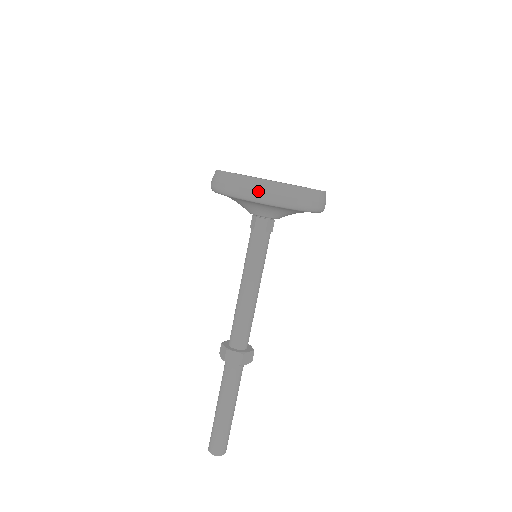
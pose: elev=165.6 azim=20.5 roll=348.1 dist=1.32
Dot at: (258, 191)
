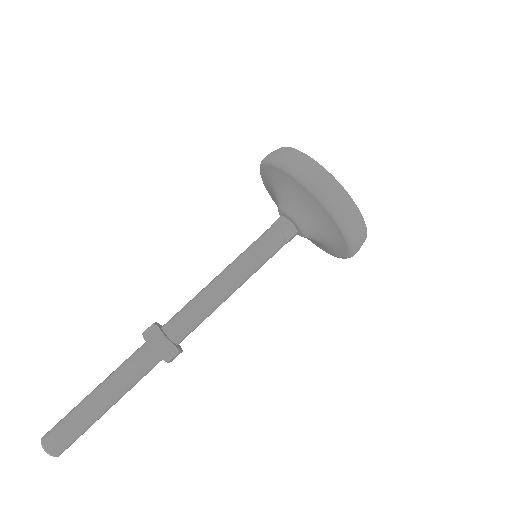
Dot at: (292, 159)
